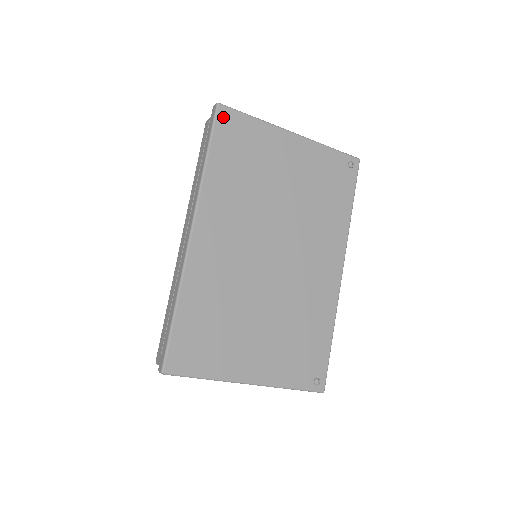
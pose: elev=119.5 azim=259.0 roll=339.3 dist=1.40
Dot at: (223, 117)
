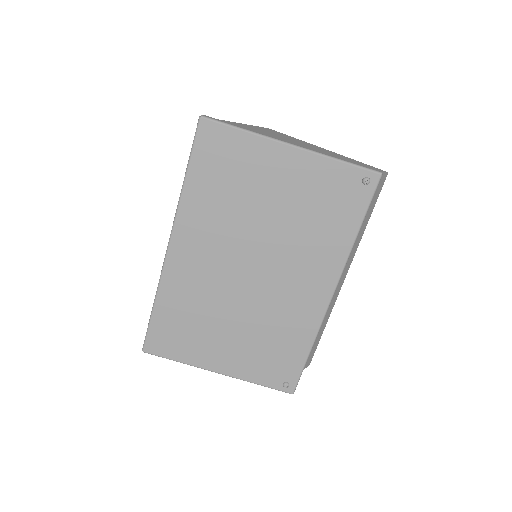
Dot at: (205, 132)
